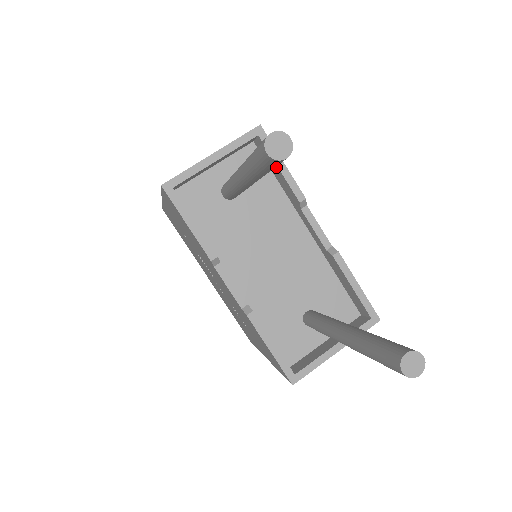
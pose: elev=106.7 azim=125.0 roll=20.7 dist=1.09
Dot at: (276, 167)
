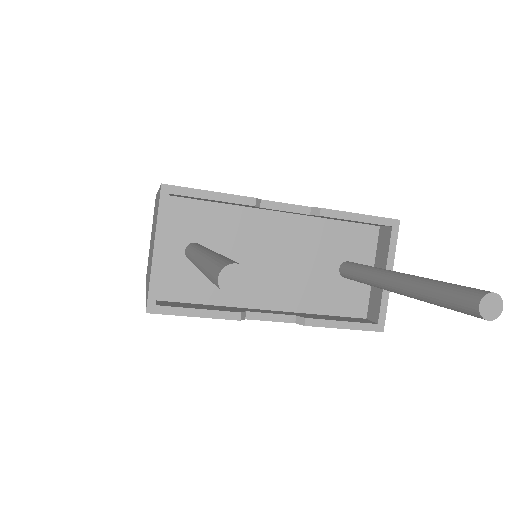
Dot at: (209, 200)
